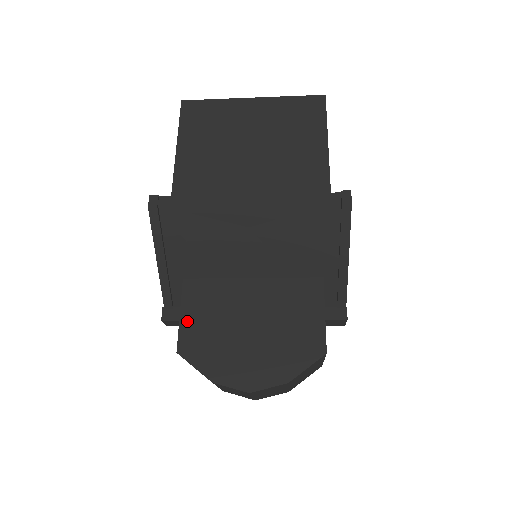
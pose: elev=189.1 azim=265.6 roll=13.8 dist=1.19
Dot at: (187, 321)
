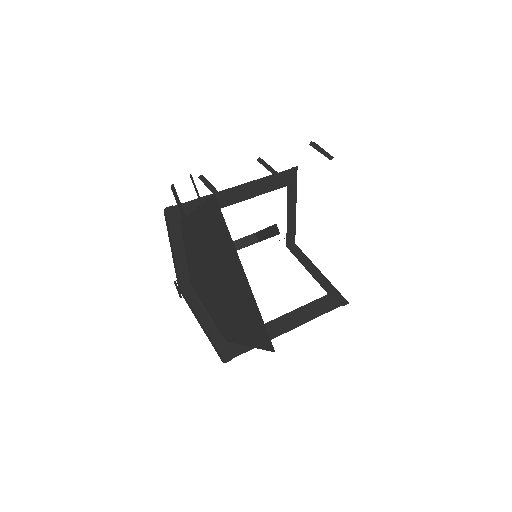
Dot at: occluded
